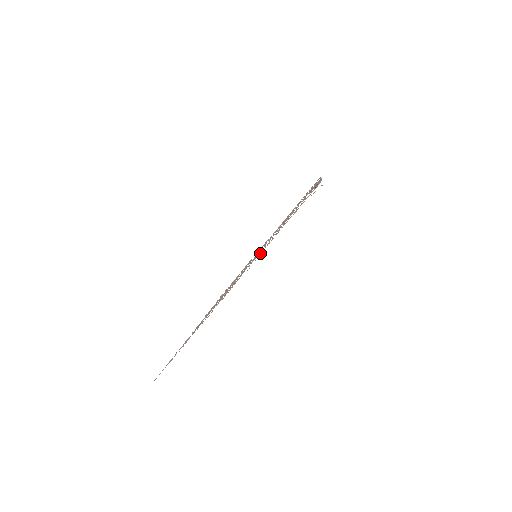
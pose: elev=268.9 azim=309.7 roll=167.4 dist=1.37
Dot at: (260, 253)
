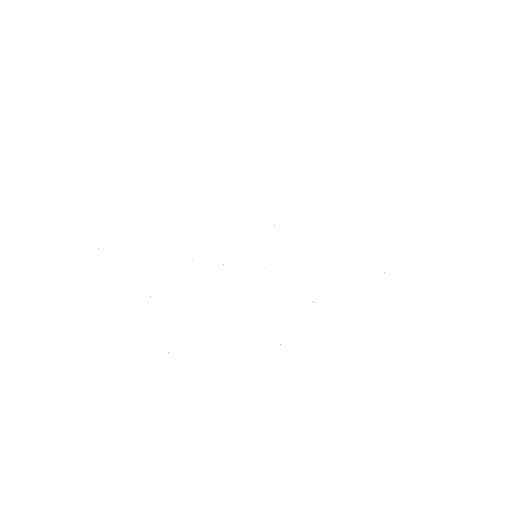
Dot at: occluded
